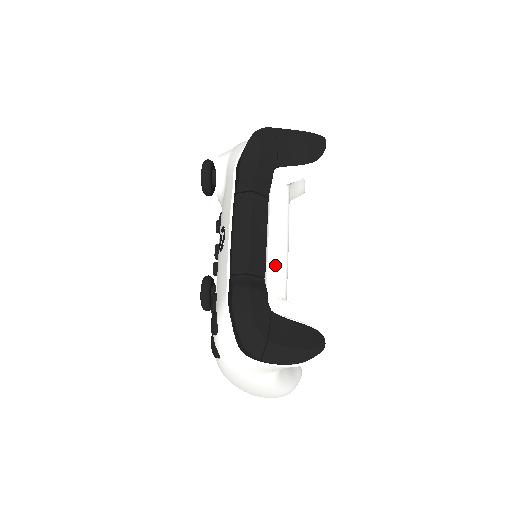
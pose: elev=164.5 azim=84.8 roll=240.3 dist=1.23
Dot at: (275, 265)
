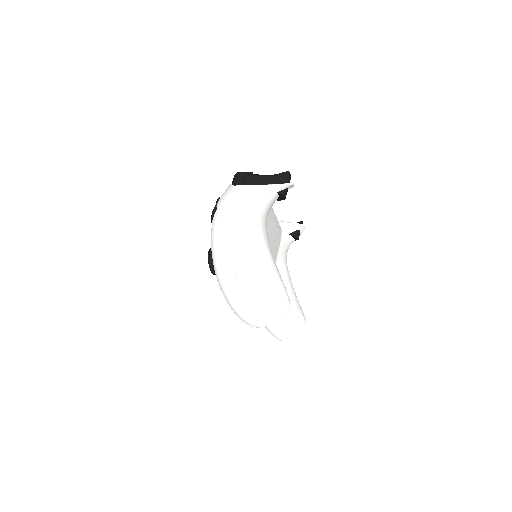
Dot at: occluded
